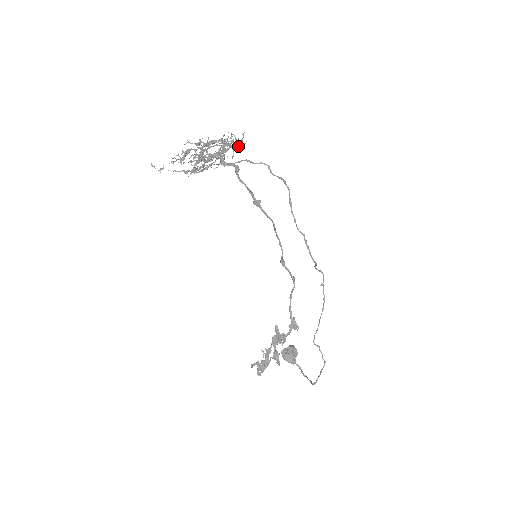
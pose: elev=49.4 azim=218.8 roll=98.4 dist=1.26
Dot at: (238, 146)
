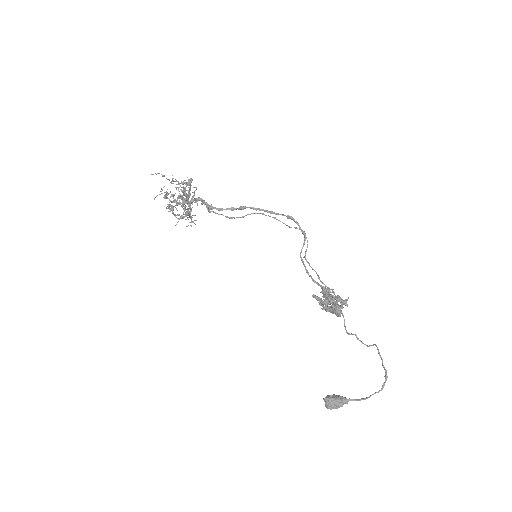
Dot at: (192, 222)
